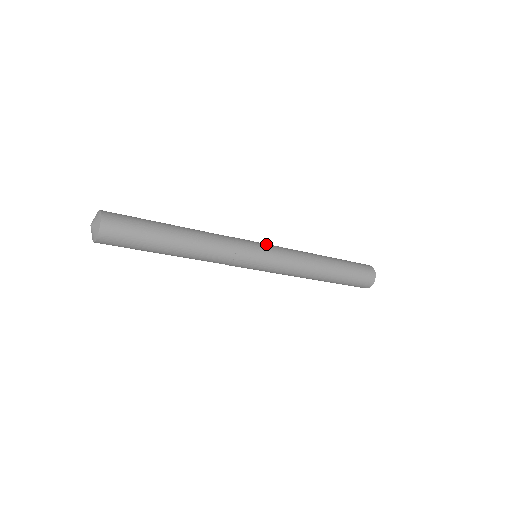
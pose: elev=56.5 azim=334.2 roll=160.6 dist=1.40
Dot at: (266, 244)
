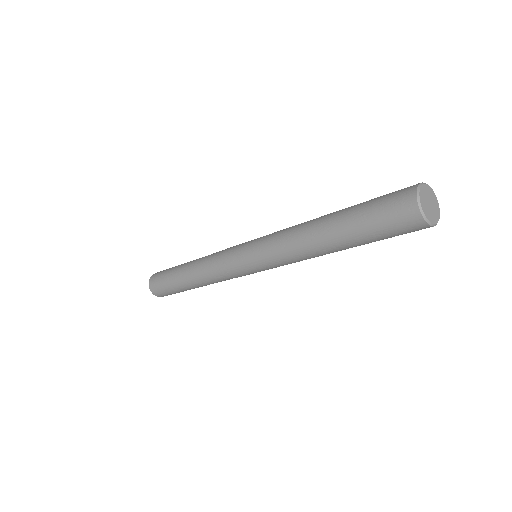
Dot at: (257, 238)
